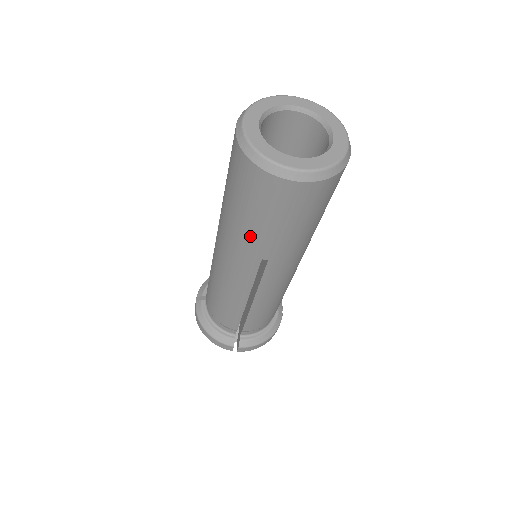
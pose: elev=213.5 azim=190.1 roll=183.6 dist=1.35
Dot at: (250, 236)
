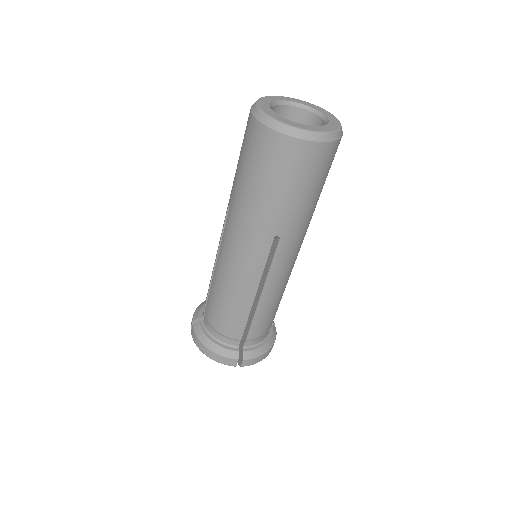
Dot at: (266, 210)
